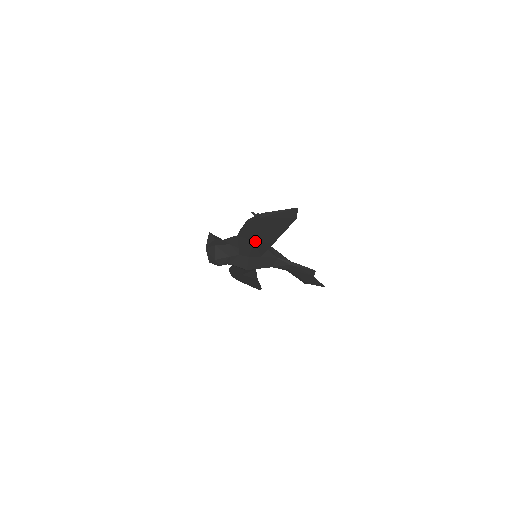
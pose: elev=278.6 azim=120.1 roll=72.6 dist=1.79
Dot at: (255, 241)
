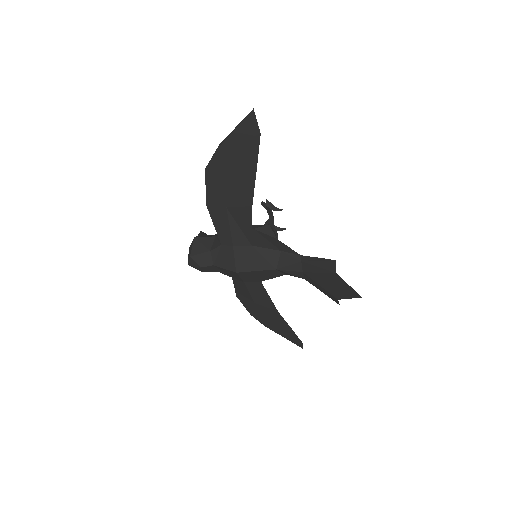
Dot at: (229, 208)
